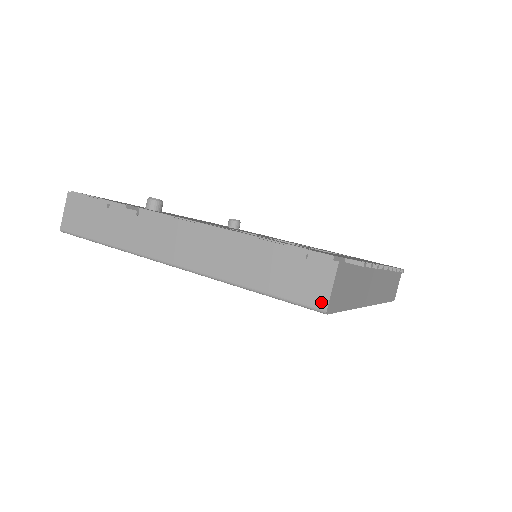
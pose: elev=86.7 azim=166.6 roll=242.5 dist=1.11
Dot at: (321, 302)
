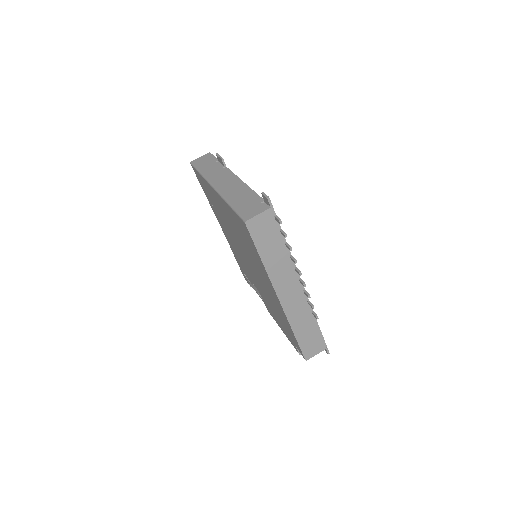
Dot at: (248, 217)
